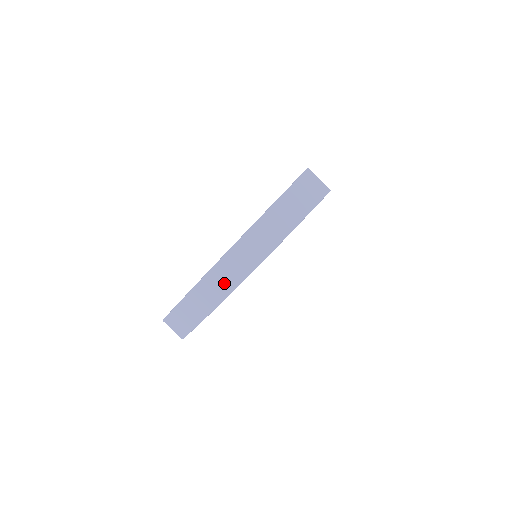
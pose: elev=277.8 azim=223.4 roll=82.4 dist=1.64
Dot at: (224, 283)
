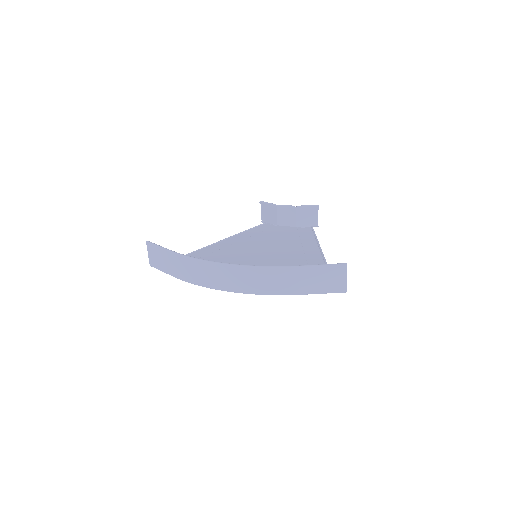
Dot at: (210, 278)
